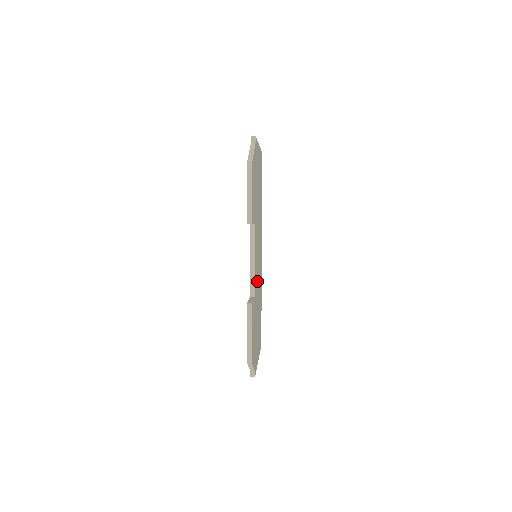
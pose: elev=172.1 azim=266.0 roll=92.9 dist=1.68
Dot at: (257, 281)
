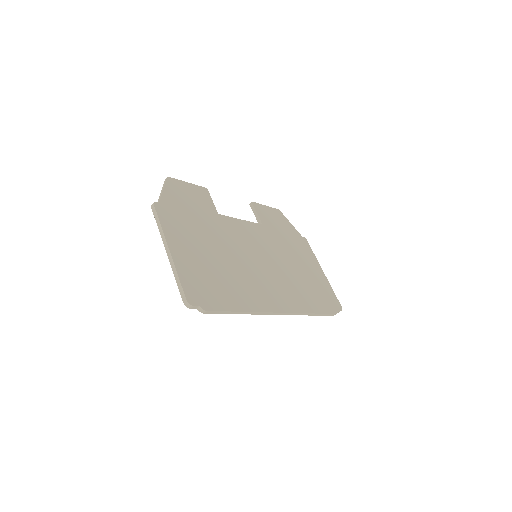
Dot at: (237, 246)
